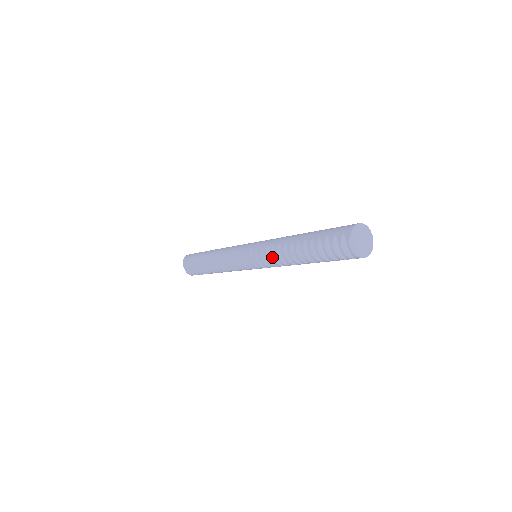
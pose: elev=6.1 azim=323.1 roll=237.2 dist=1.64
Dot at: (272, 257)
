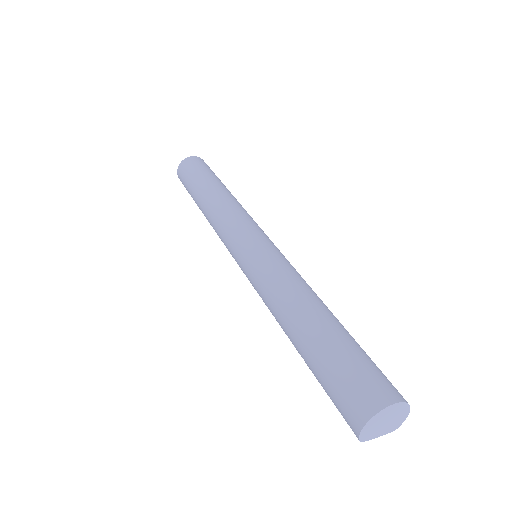
Dot at: occluded
